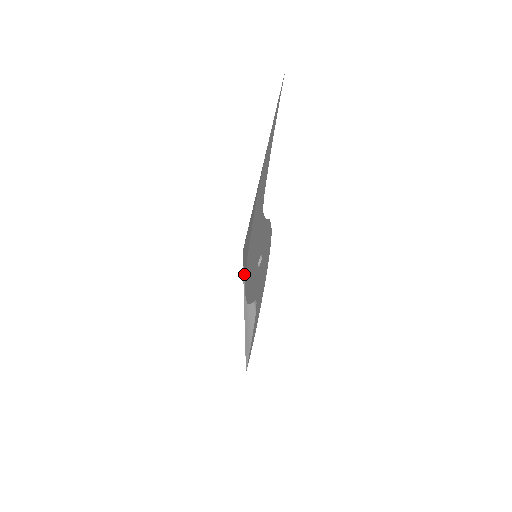
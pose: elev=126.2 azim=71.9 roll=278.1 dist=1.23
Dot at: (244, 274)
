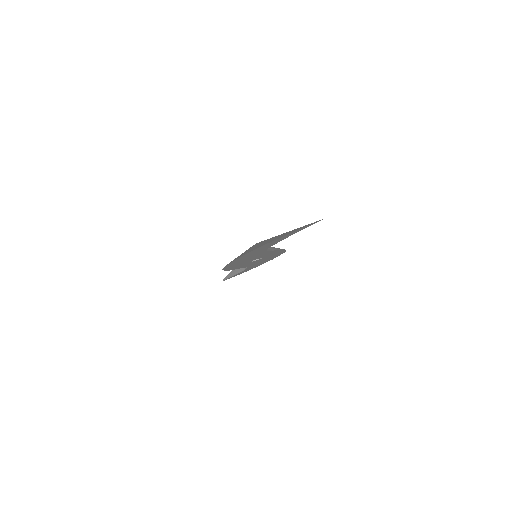
Dot at: occluded
